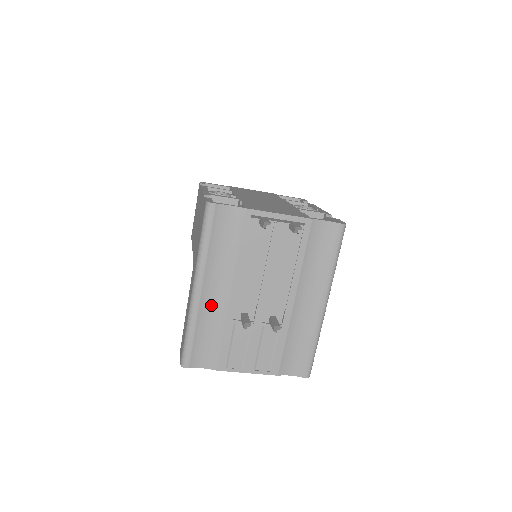
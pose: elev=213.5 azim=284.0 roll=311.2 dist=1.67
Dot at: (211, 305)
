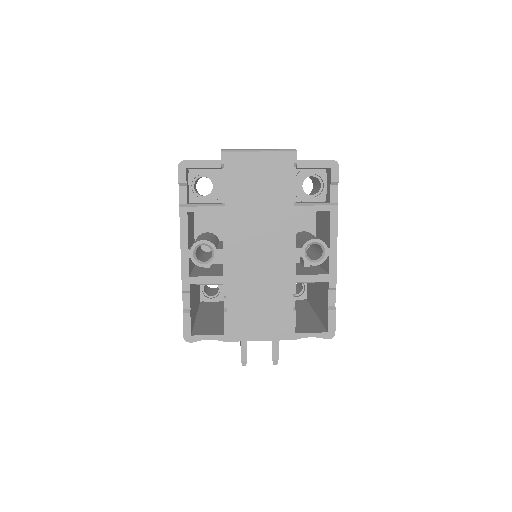
Dot at: occluded
